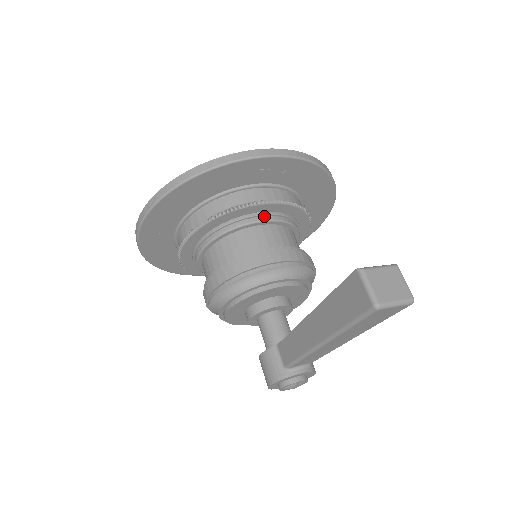
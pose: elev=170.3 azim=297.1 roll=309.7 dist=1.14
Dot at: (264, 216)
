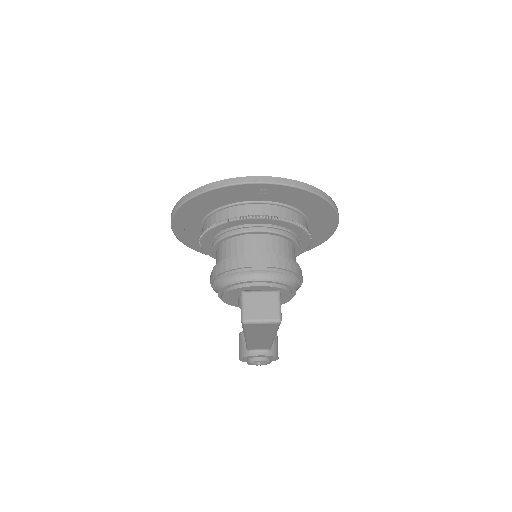
Dot at: (253, 227)
